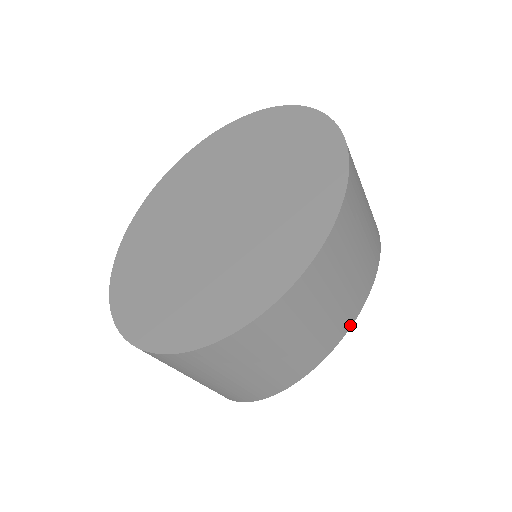
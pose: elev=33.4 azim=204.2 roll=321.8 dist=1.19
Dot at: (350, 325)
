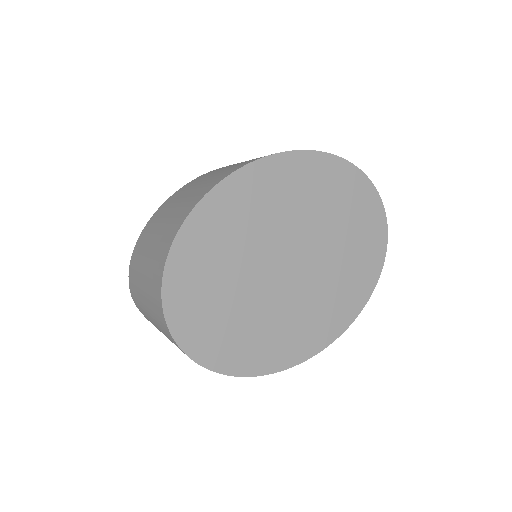
Dot at: occluded
